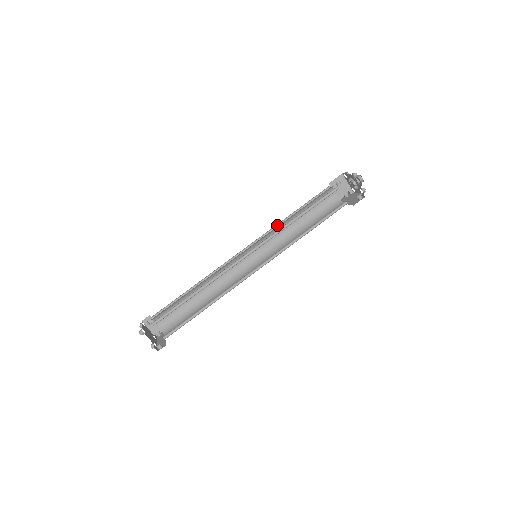
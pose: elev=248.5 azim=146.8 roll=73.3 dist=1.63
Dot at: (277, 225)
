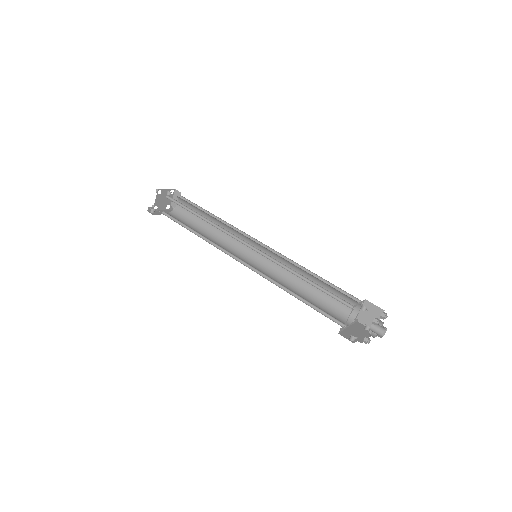
Dot at: (297, 264)
